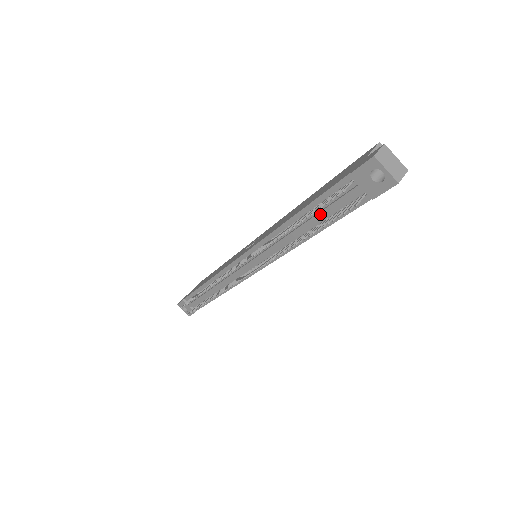
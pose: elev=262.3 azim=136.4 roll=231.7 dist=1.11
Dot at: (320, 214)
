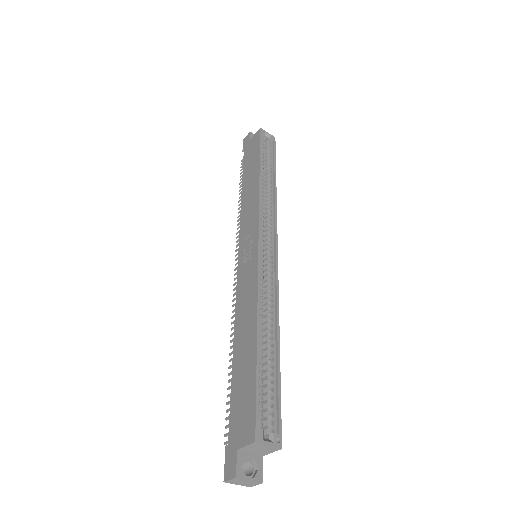
Dot at: occluded
